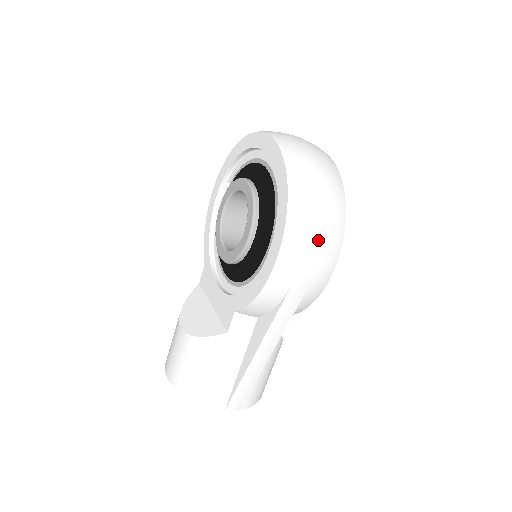
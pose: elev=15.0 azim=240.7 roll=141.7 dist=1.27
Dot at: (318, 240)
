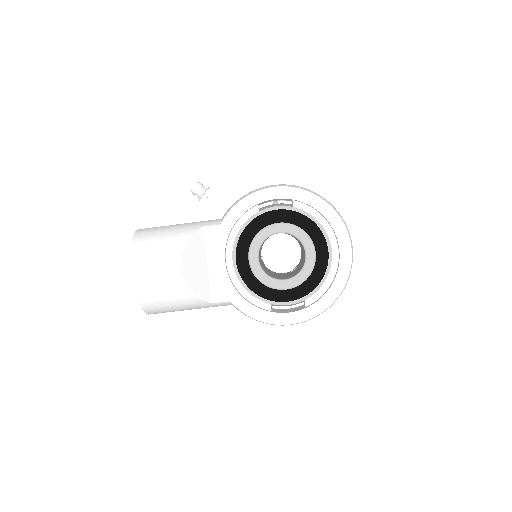
Dot at: occluded
